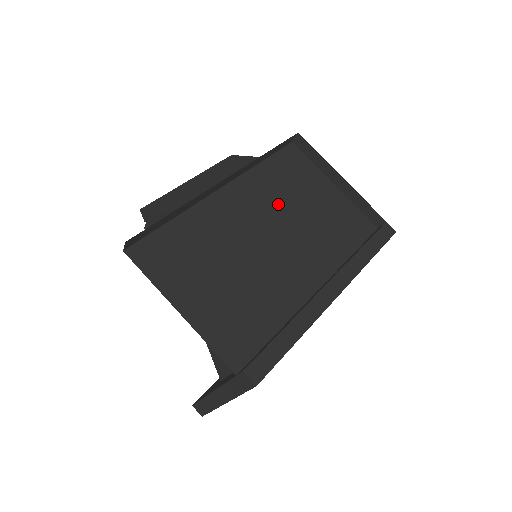
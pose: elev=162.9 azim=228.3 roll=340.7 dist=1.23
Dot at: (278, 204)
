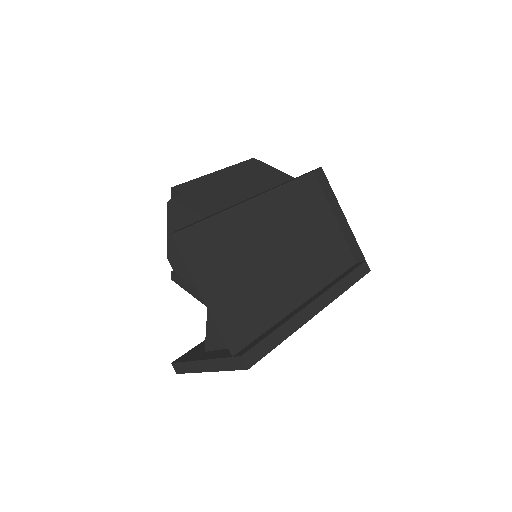
Dot at: (291, 223)
